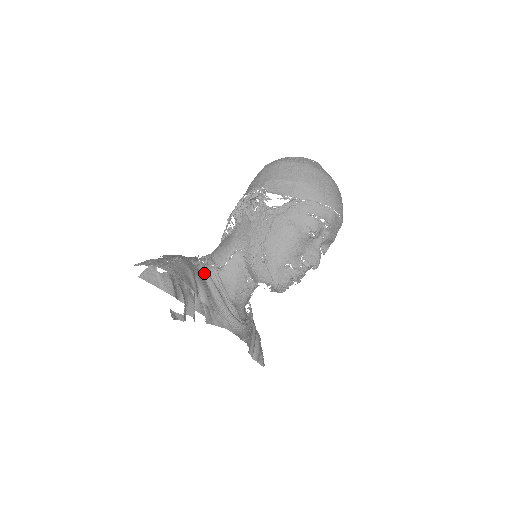
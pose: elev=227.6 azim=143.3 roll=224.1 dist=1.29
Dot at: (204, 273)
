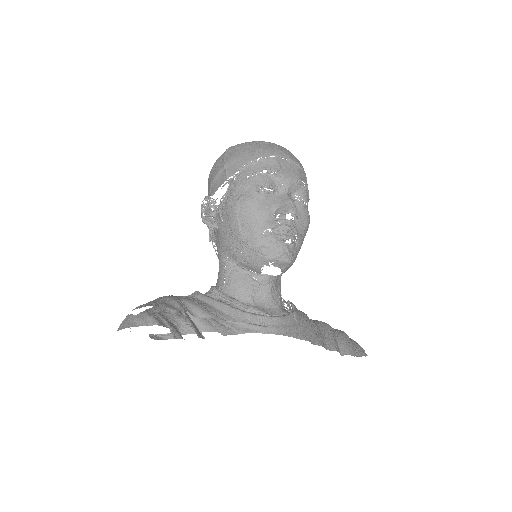
Dot at: (198, 297)
